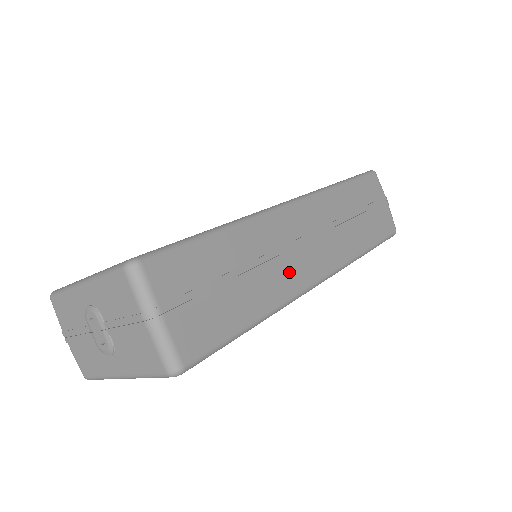
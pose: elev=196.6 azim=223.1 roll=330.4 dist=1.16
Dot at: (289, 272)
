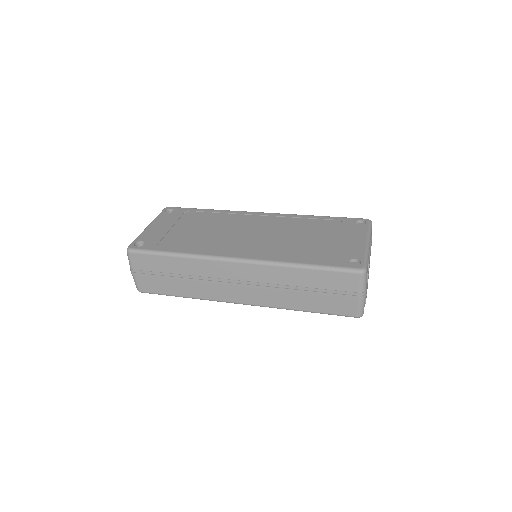
Dot at: (215, 290)
